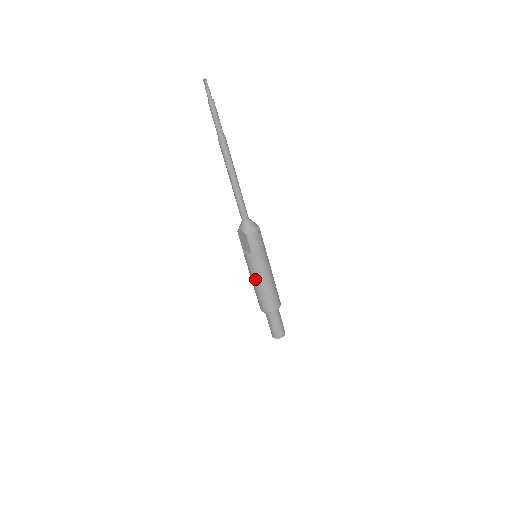
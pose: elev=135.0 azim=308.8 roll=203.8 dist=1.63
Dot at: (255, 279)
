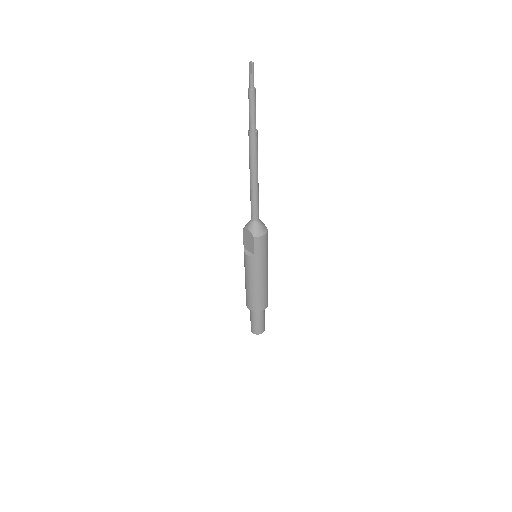
Dot at: (250, 279)
